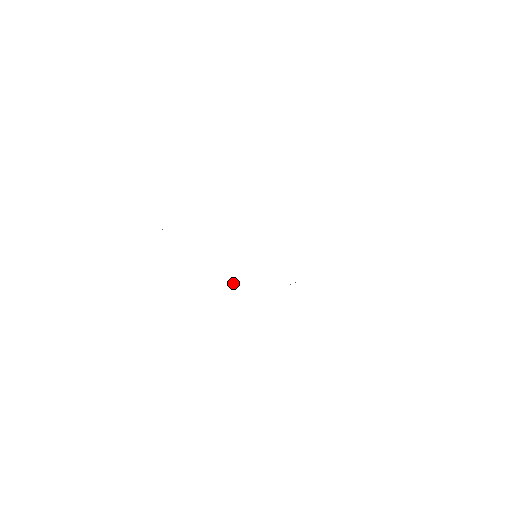
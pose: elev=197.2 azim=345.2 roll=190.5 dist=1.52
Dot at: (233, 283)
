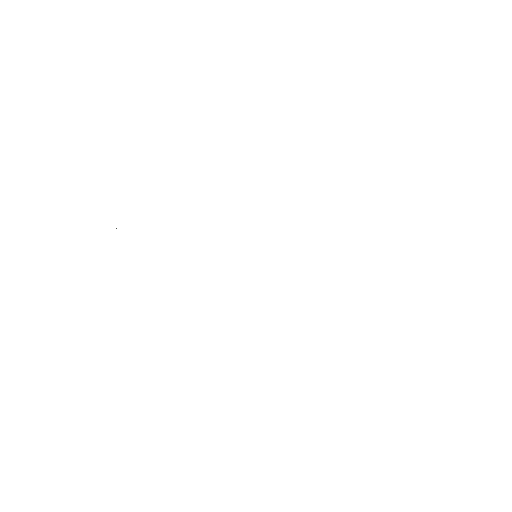
Dot at: occluded
